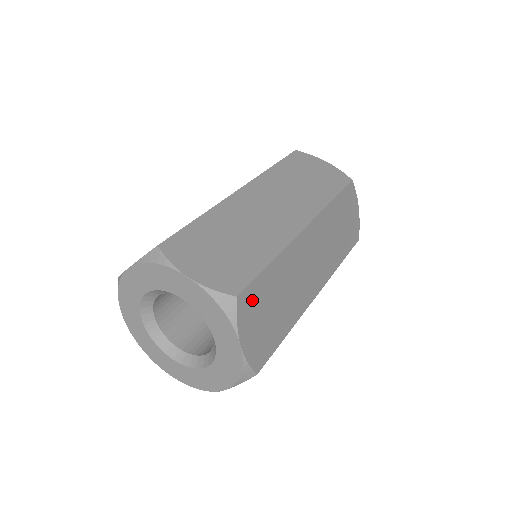
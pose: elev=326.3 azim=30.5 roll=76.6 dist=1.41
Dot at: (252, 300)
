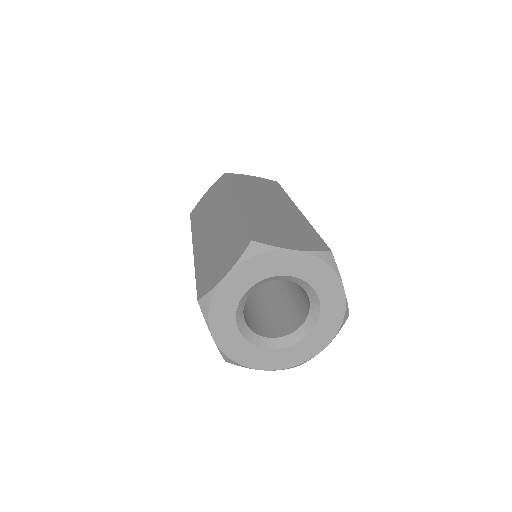
Dot at: occluded
